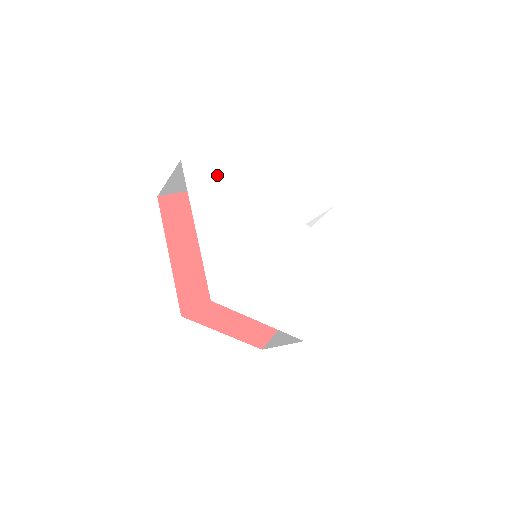
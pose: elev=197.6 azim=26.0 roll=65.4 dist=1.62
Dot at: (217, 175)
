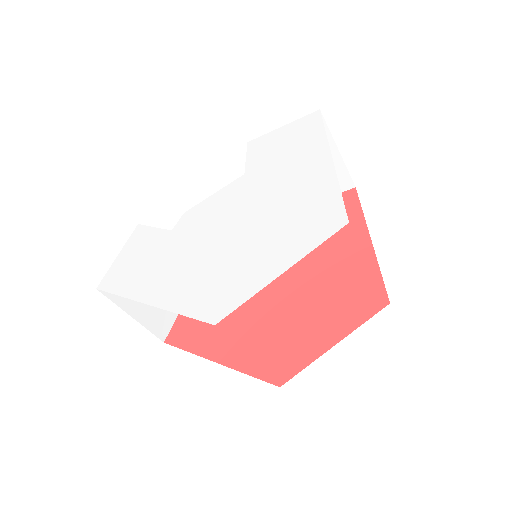
Dot at: (132, 258)
